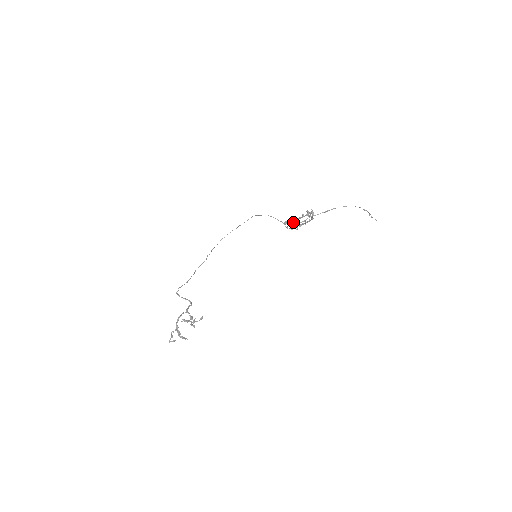
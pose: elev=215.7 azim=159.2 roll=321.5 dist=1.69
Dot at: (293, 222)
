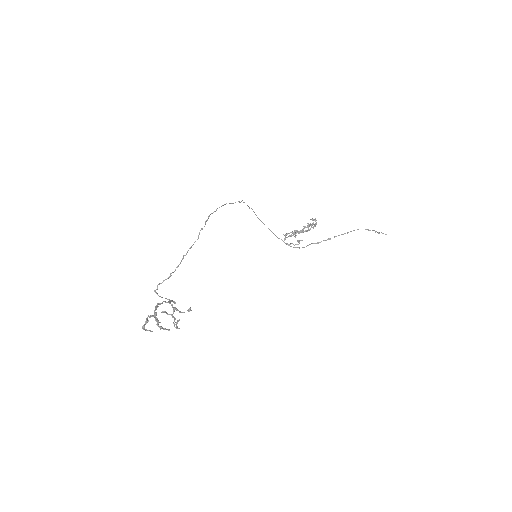
Dot at: (295, 230)
